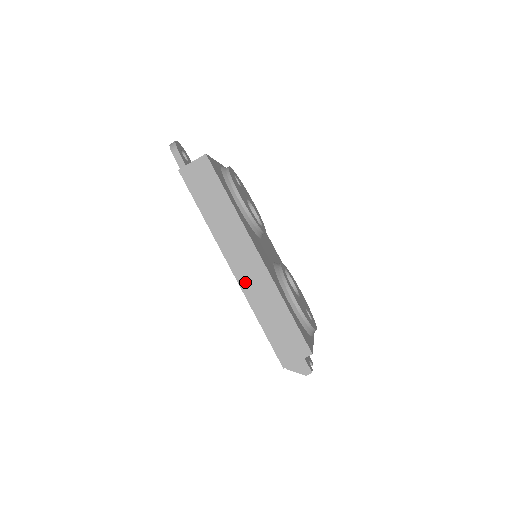
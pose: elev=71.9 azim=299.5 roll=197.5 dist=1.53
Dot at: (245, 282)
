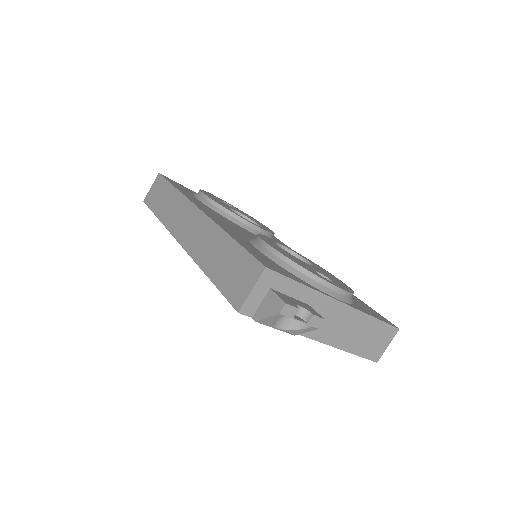
Dot at: (191, 245)
